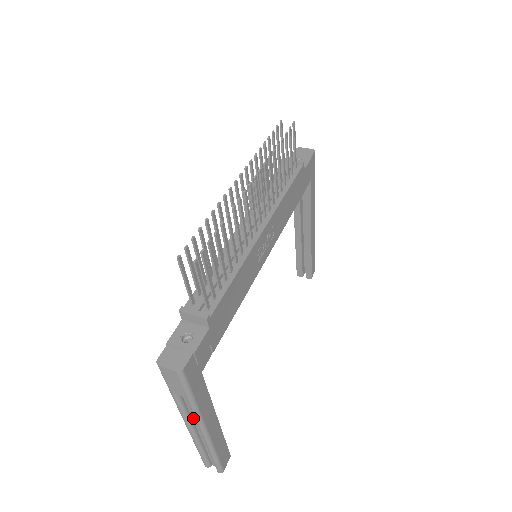
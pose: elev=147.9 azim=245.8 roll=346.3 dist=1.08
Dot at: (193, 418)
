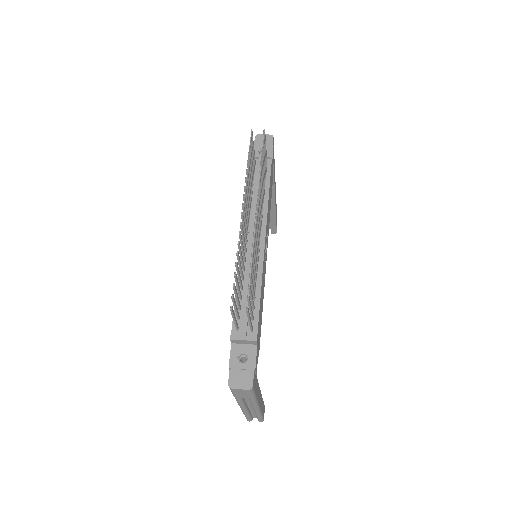
Dot at: (247, 402)
